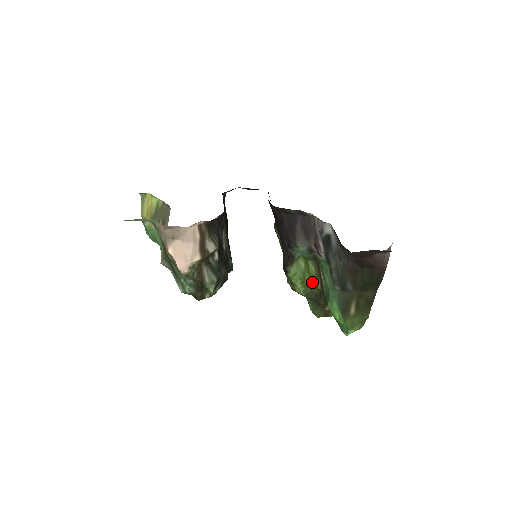
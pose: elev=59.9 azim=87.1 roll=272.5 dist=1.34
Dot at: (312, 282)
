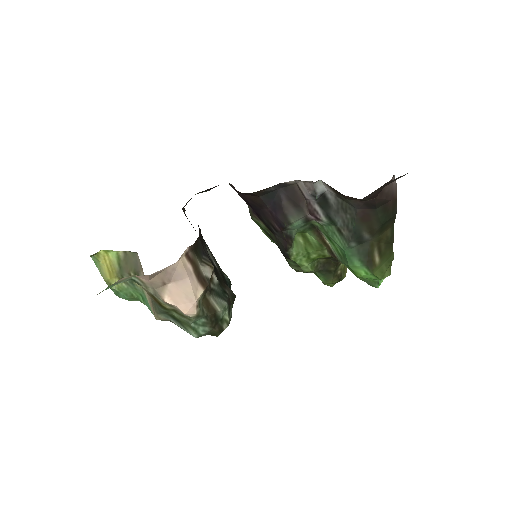
Dot at: (317, 253)
